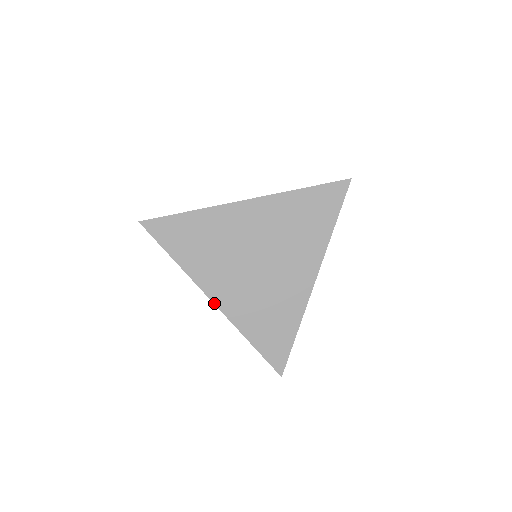
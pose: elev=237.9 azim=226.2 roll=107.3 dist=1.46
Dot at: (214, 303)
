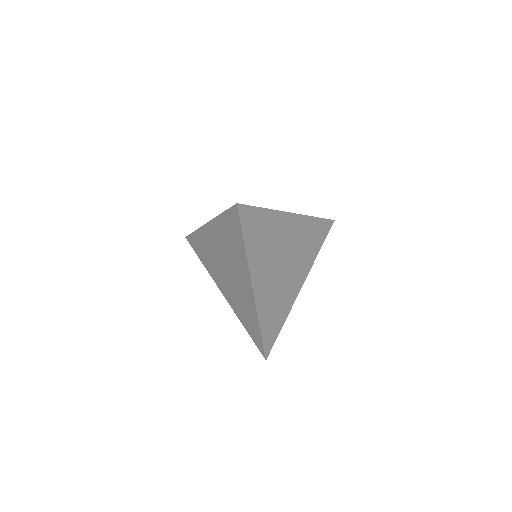
Dot at: (224, 295)
